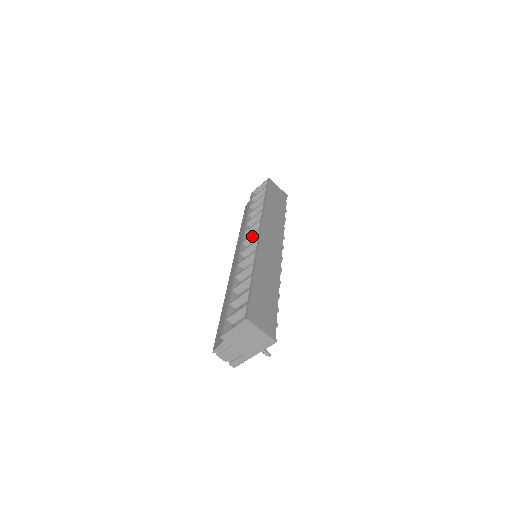
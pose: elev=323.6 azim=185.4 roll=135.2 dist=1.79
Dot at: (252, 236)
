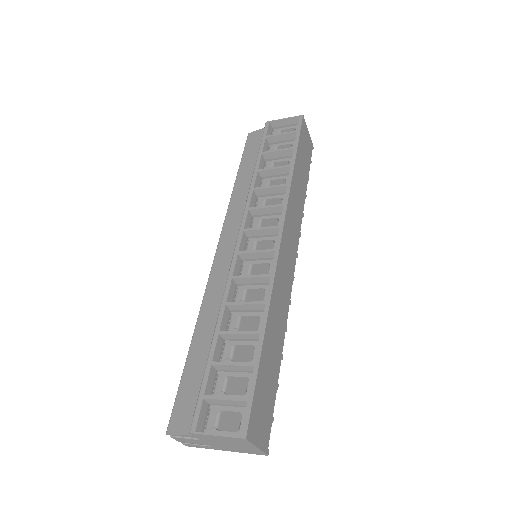
Dot at: (264, 230)
